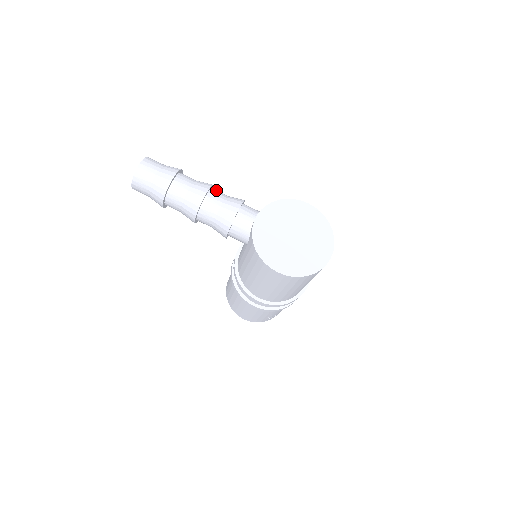
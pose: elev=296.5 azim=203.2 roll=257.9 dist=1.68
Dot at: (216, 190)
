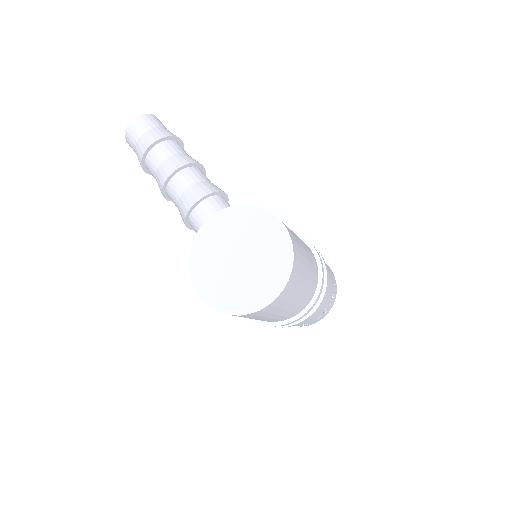
Dot at: (195, 170)
